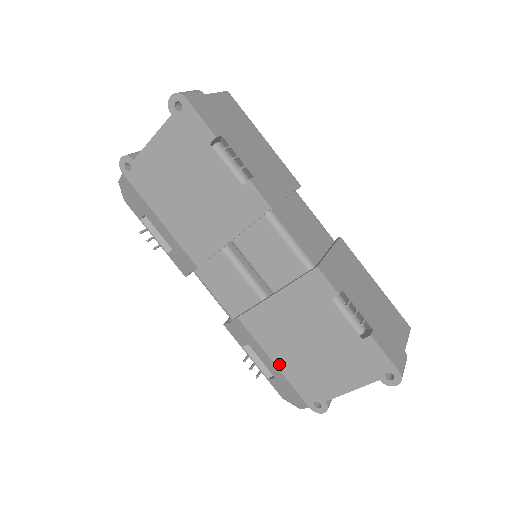
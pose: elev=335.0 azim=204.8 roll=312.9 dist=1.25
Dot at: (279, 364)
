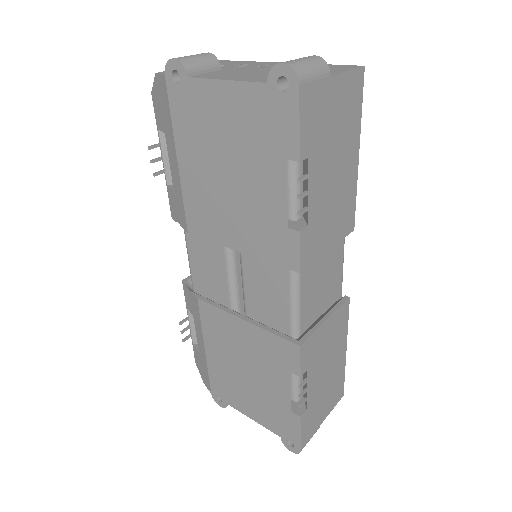
Dot at: (209, 354)
